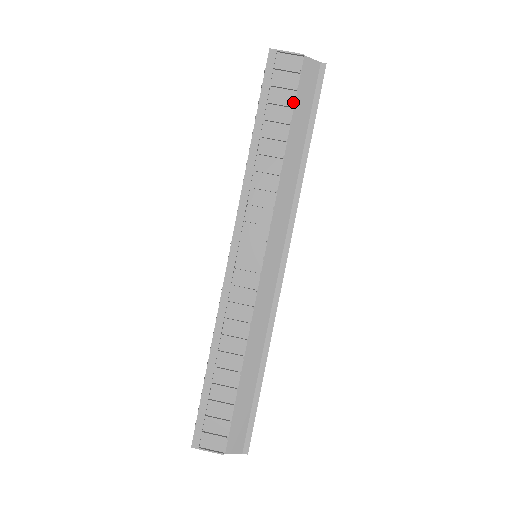
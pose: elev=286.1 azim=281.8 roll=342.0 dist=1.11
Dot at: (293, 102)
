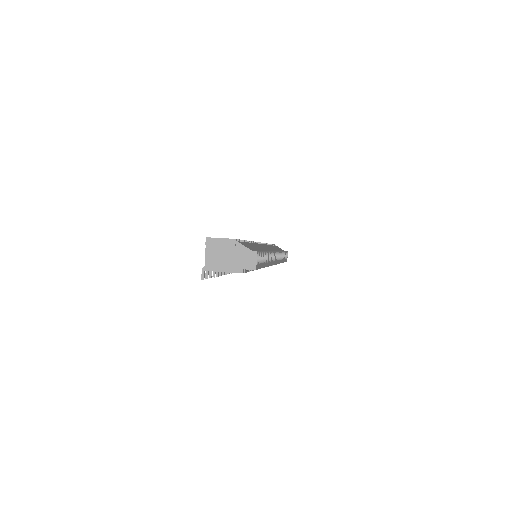
Dot at: occluded
